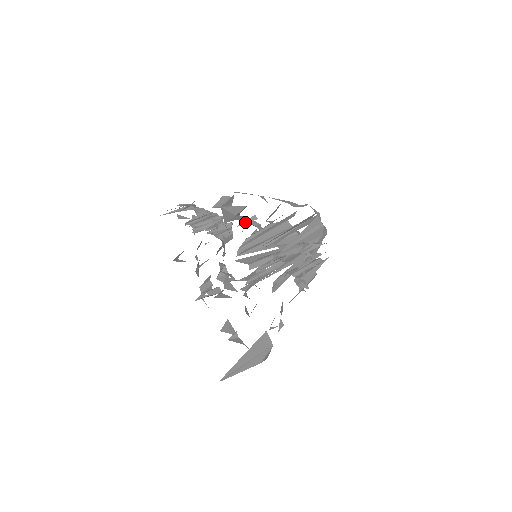
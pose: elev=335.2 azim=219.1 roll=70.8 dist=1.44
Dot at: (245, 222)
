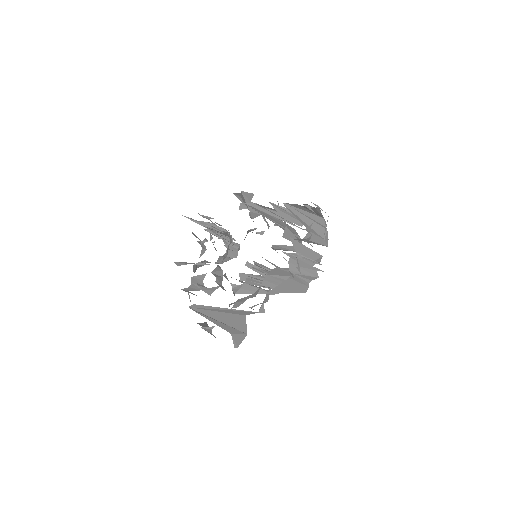
Dot at: occluded
